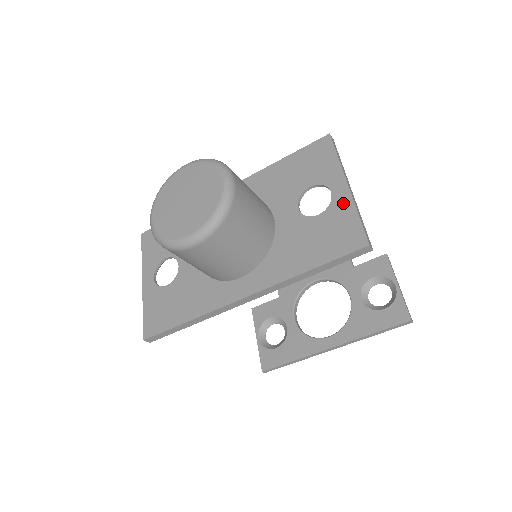
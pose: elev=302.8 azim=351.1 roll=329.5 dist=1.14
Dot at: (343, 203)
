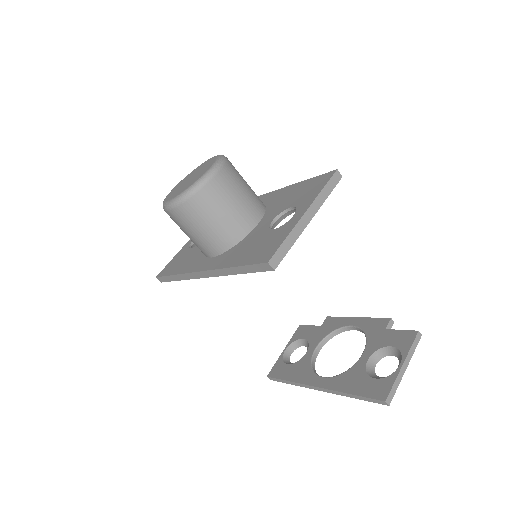
Dot at: (289, 225)
